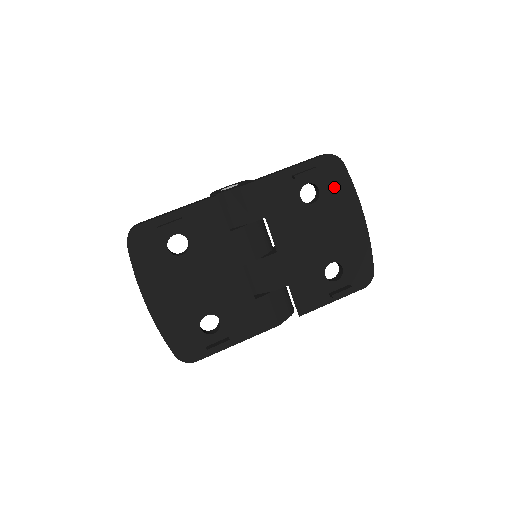
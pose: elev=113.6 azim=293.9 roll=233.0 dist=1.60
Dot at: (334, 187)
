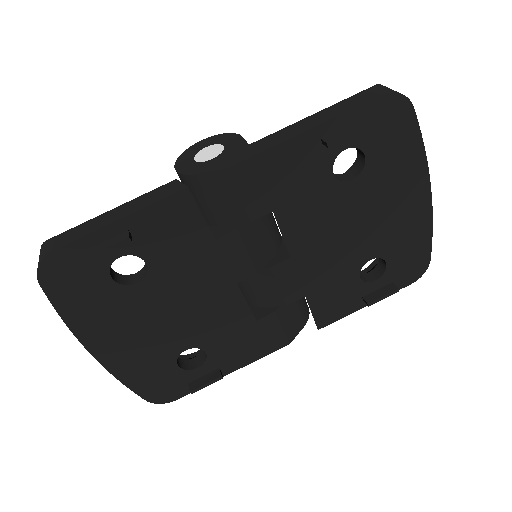
Dot at: (391, 149)
